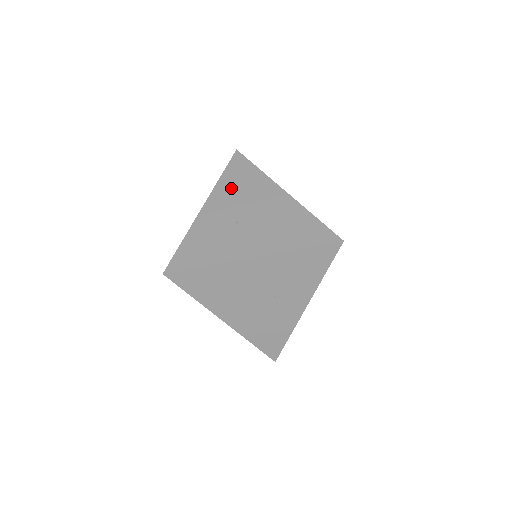
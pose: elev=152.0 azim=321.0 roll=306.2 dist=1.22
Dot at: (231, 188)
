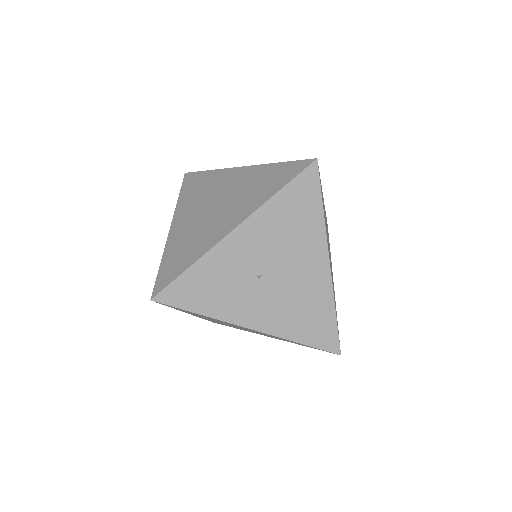
Dot at: (278, 222)
